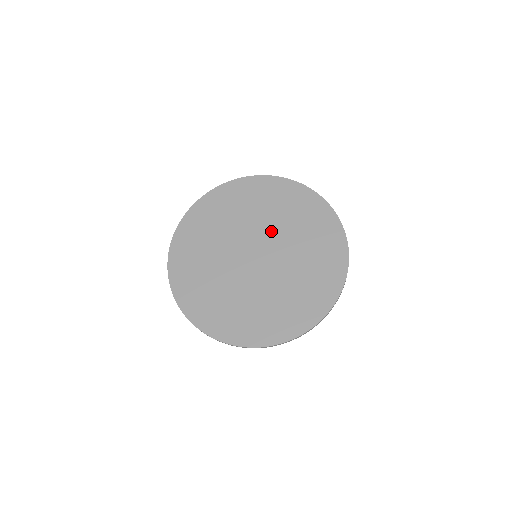
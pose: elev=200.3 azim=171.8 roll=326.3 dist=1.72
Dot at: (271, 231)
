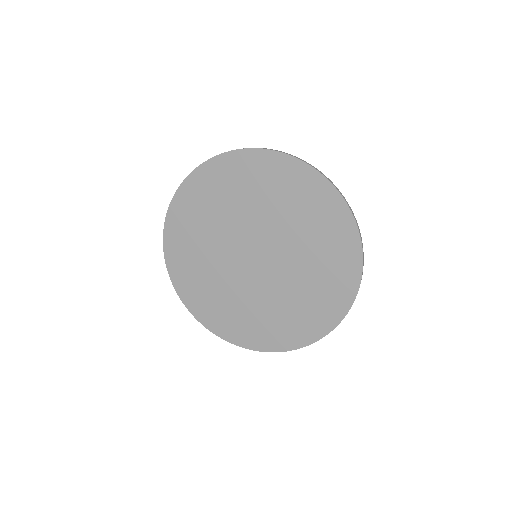
Dot at: (288, 256)
